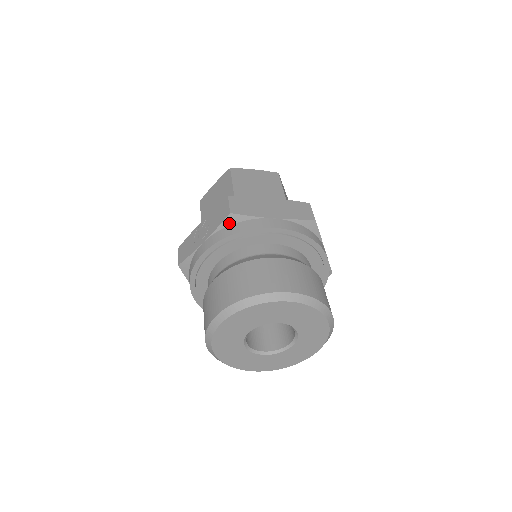
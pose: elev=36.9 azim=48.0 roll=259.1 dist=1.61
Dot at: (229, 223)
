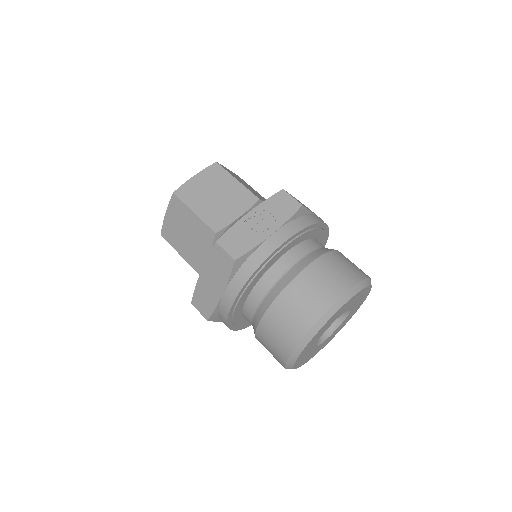
Dot at: (297, 215)
